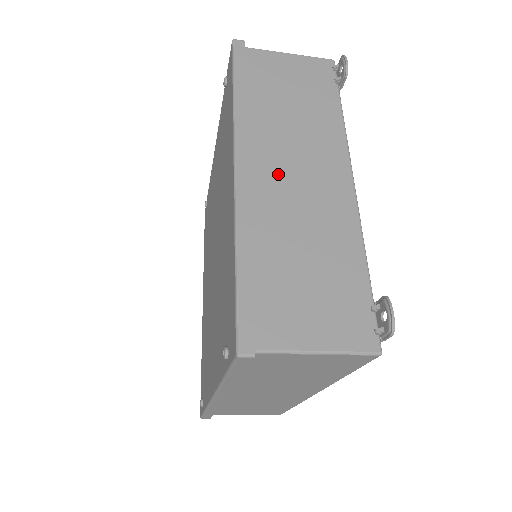
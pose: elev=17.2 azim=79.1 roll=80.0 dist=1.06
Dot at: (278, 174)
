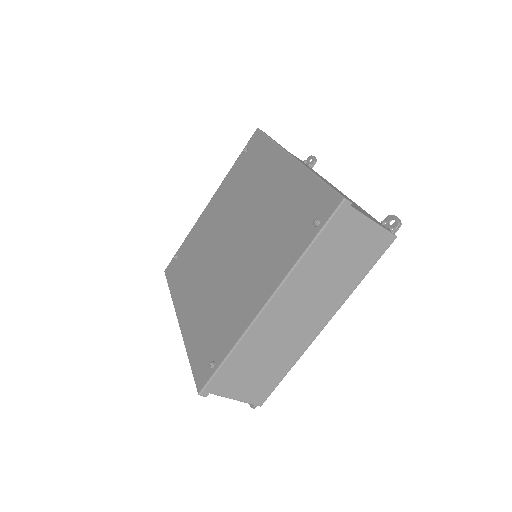
Dot at: occluded
